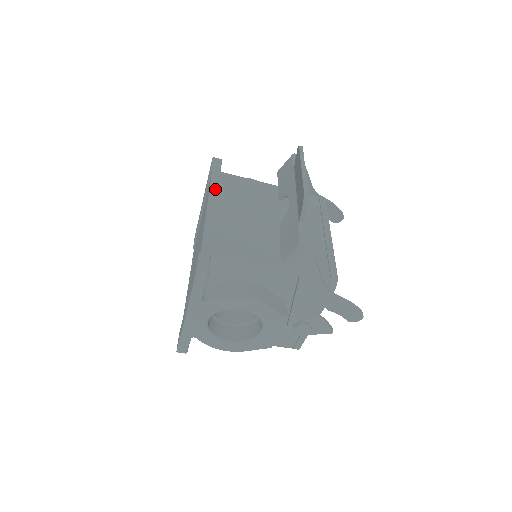
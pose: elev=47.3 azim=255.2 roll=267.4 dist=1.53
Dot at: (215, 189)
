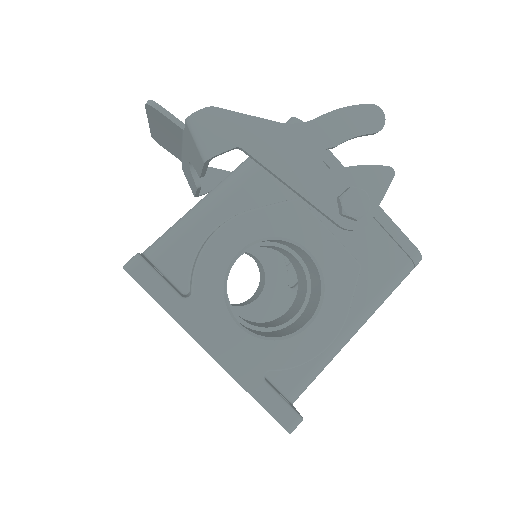
Dot at: occluded
